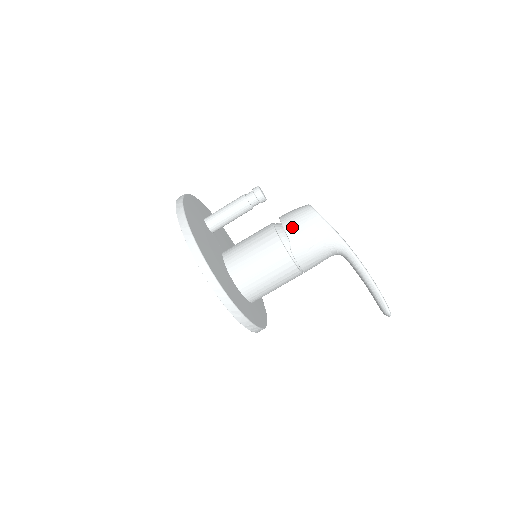
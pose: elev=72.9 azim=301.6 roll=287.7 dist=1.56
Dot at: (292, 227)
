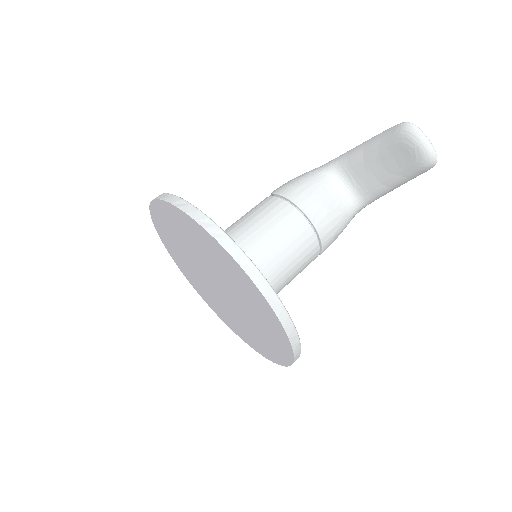
Dot at: occluded
